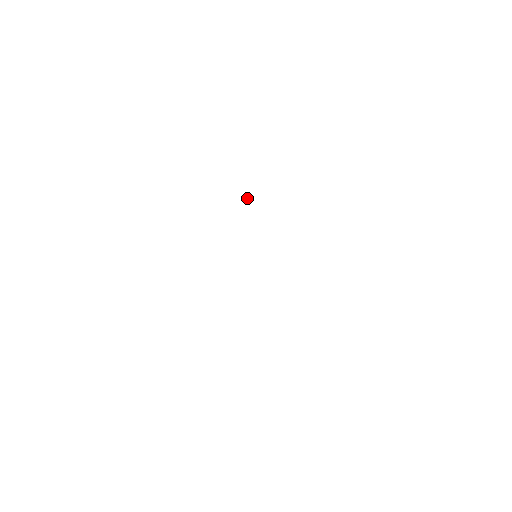
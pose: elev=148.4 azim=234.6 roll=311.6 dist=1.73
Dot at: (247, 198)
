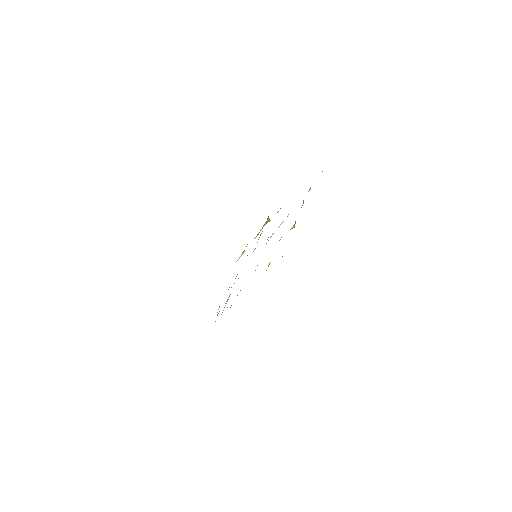
Dot at: occluded
